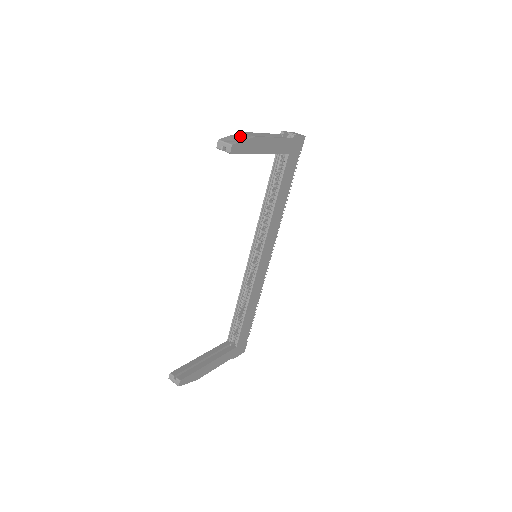
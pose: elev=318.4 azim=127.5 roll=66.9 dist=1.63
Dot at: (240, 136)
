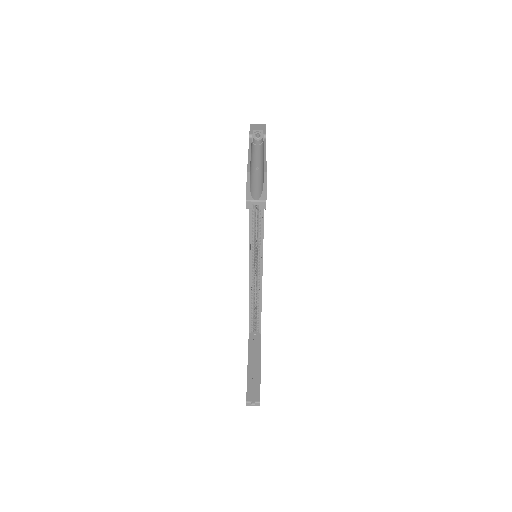
Dot at: (249, 178)
